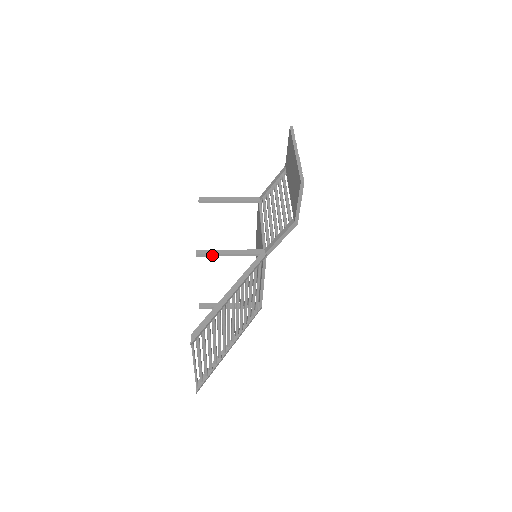
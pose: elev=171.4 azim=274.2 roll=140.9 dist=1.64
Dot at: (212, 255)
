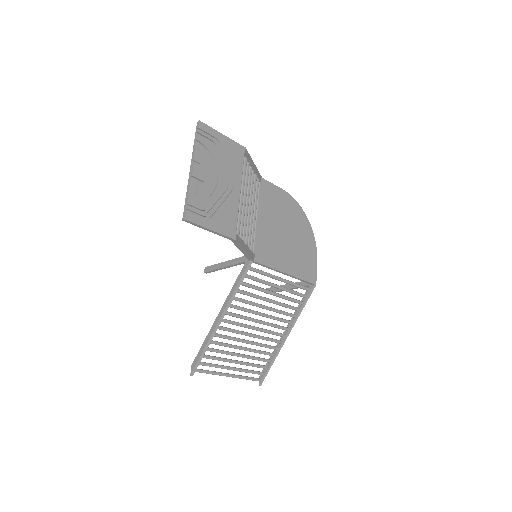
Dot at: (215, 270)
